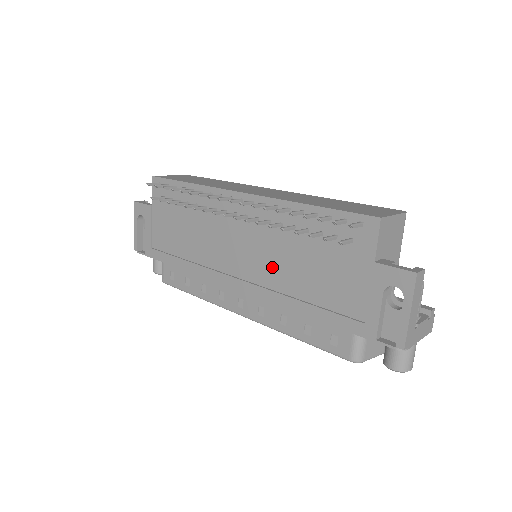
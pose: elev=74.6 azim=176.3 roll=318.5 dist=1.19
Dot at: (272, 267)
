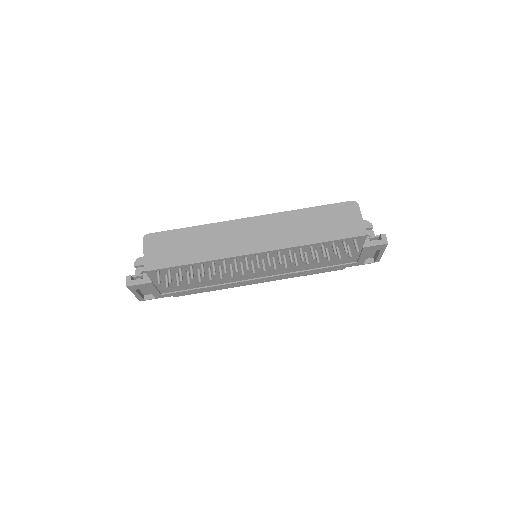
Dot at: (289, 267)
